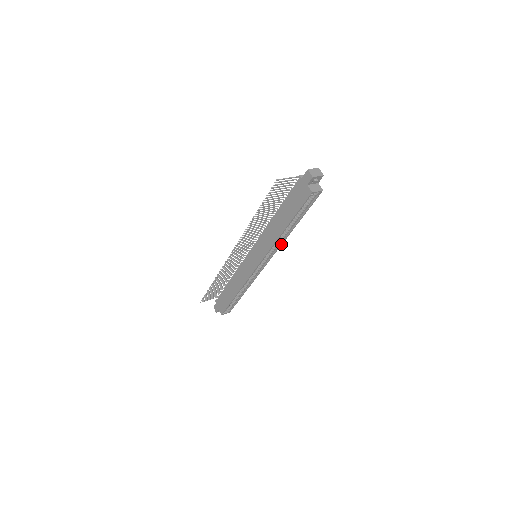
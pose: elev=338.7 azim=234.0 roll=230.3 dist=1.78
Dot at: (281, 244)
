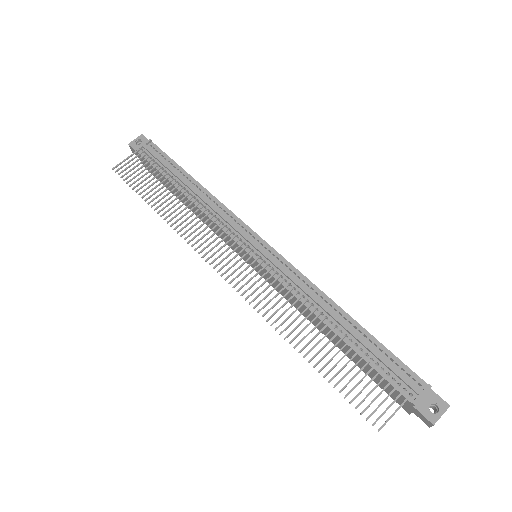
Dot at: occluded
